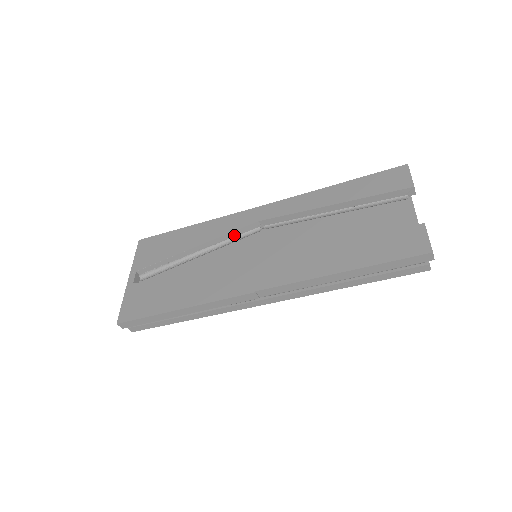
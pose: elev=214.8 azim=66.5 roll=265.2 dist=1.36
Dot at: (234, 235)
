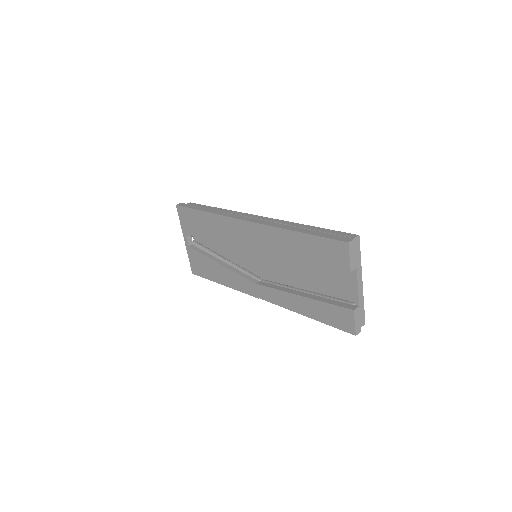
Dot at: occluded
